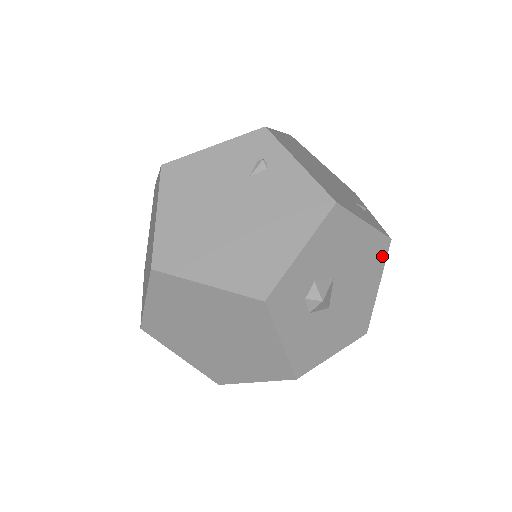
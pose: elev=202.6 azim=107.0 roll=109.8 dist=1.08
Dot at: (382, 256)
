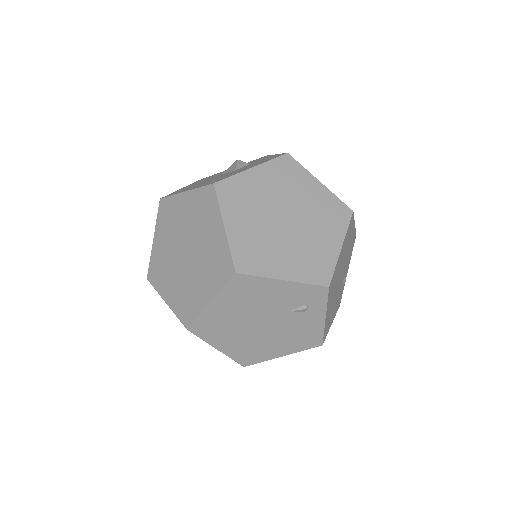
Dot at: occluded
